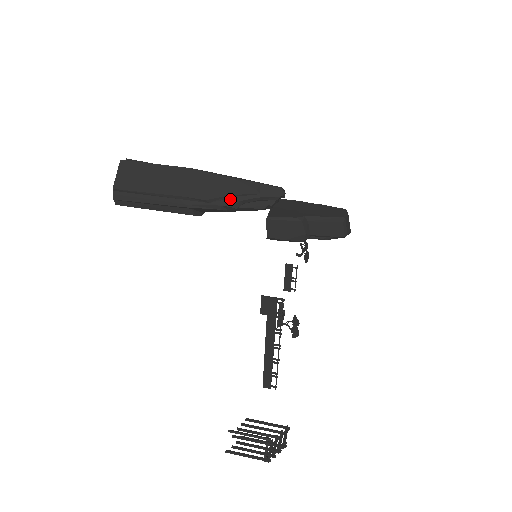
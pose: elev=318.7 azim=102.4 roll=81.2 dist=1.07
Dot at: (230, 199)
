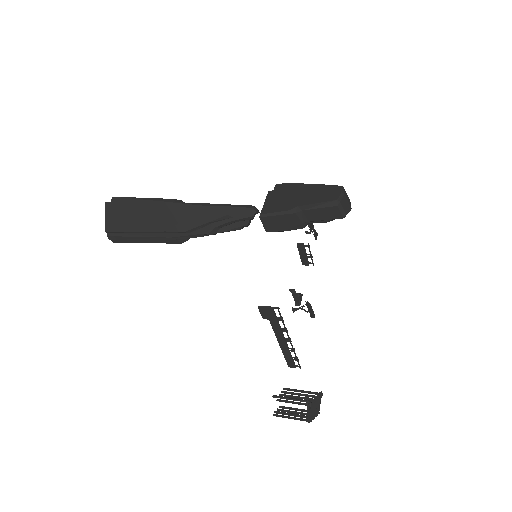
Dot at: (206, 227)
